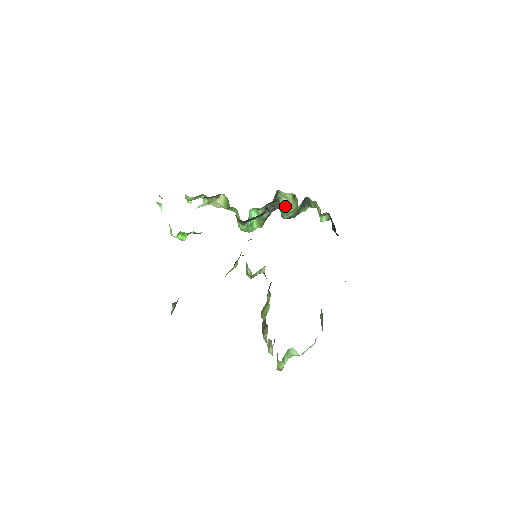
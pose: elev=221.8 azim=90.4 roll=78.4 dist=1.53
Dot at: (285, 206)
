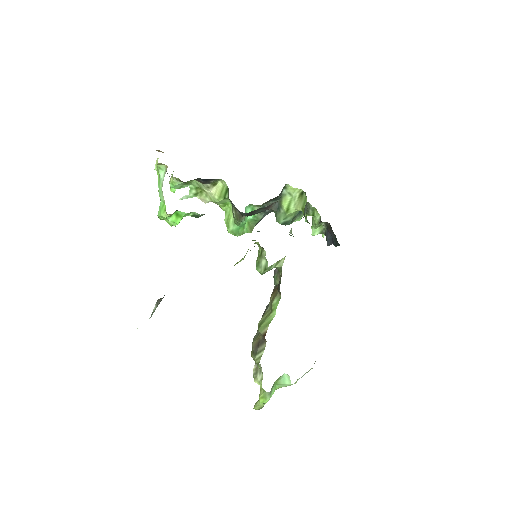
Dot at: (287, 206)
